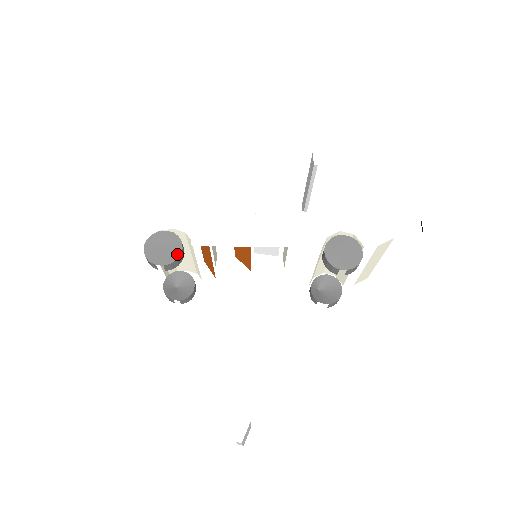
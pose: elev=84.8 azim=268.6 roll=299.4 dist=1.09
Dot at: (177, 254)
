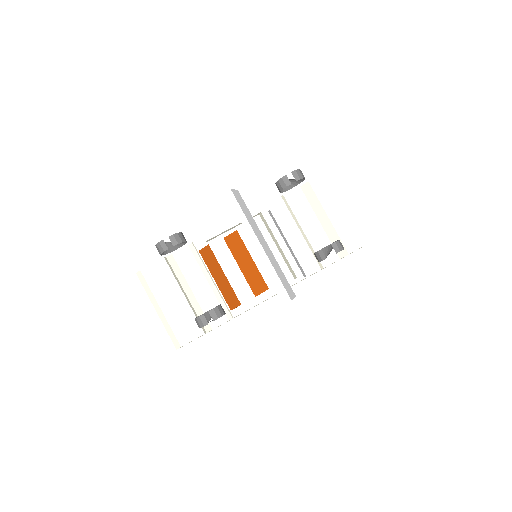
Dot at: (178, 233)
